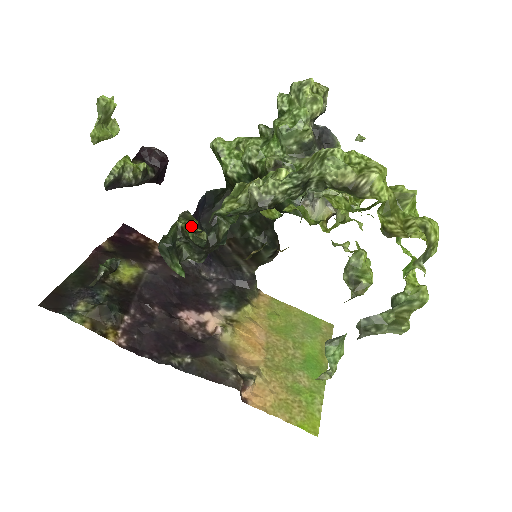
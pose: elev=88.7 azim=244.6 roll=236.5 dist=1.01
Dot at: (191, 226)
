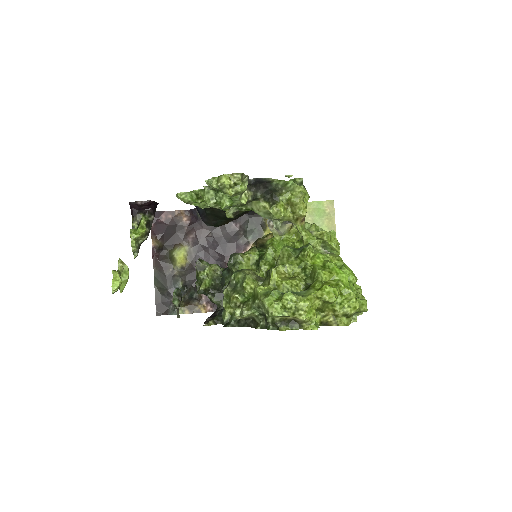
Dot at: (208, 280)
